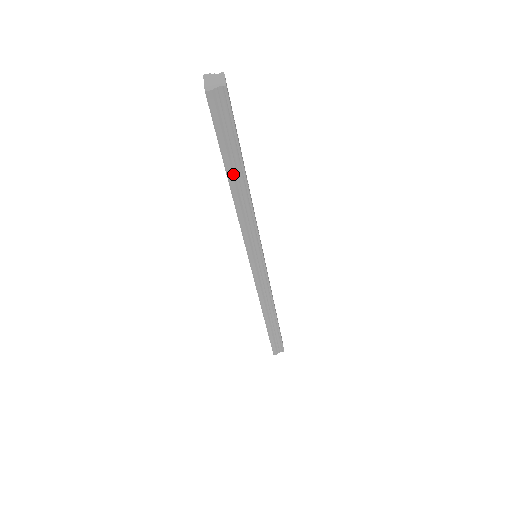
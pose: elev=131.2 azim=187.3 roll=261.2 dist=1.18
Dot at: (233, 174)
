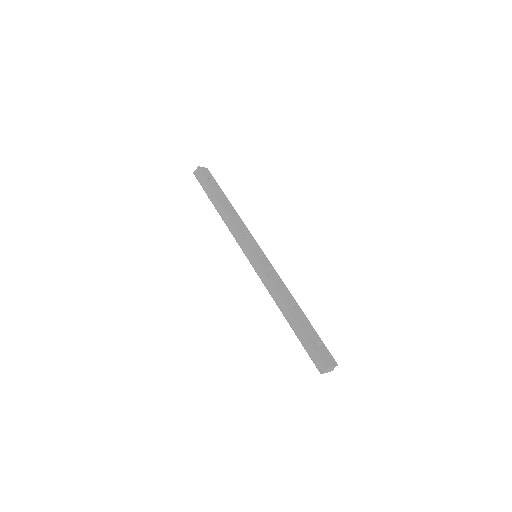
Dot at: (214, 201)
